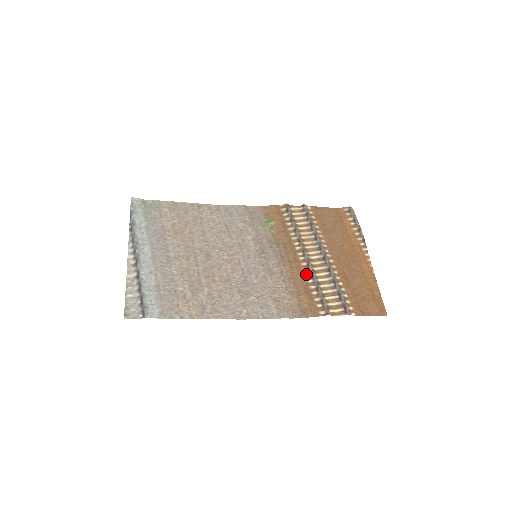
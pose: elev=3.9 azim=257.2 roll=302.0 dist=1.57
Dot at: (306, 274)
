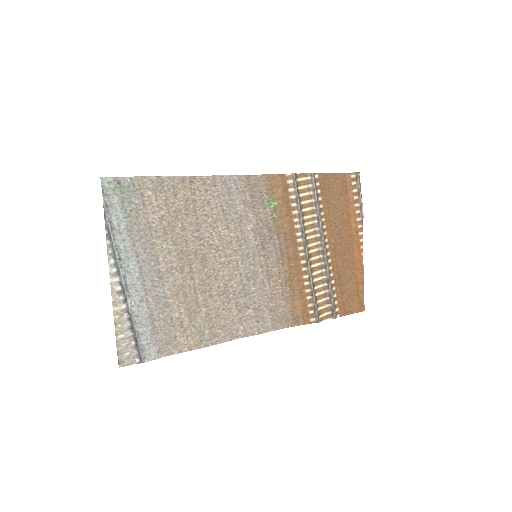
Dot at: (303, 275)
